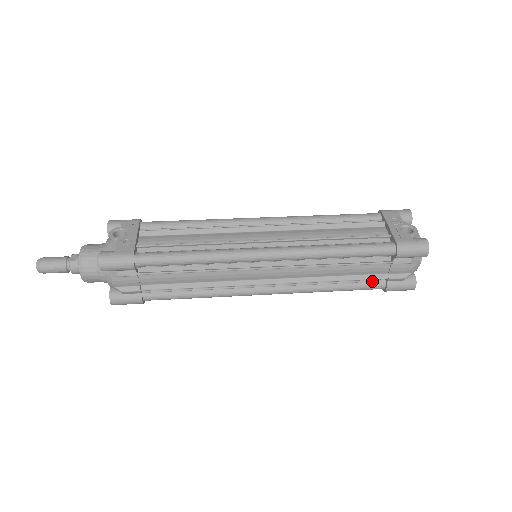
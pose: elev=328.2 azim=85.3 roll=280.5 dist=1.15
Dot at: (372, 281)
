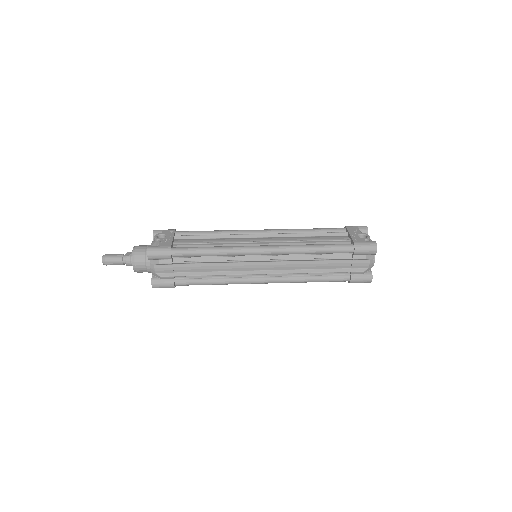
Dot at: (340, 274)
